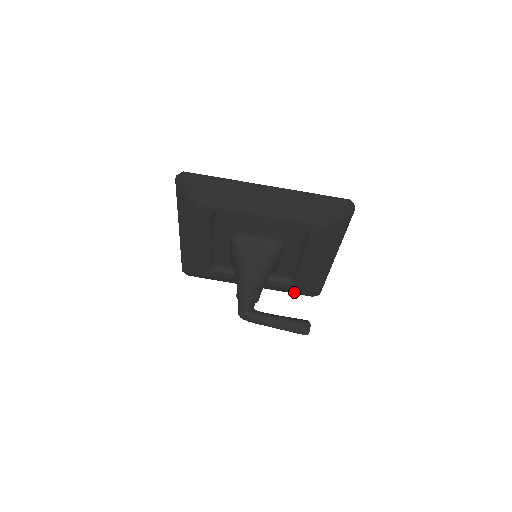
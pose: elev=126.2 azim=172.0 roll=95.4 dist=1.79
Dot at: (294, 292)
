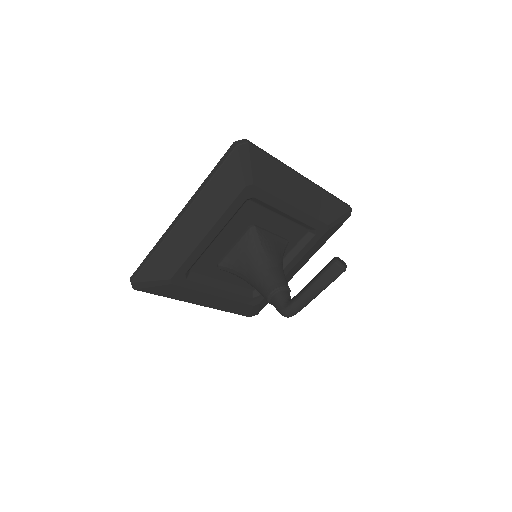
Dot at: (332, 232)
